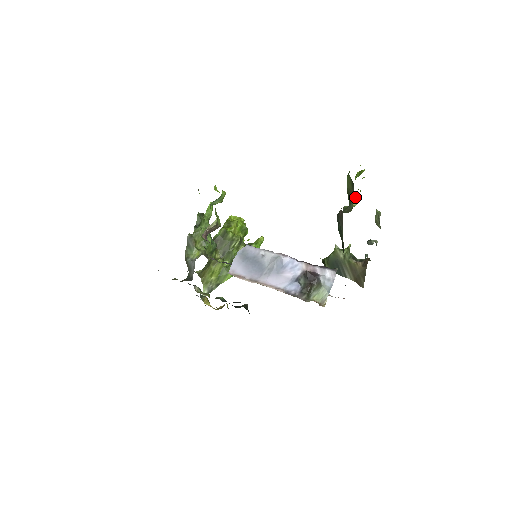
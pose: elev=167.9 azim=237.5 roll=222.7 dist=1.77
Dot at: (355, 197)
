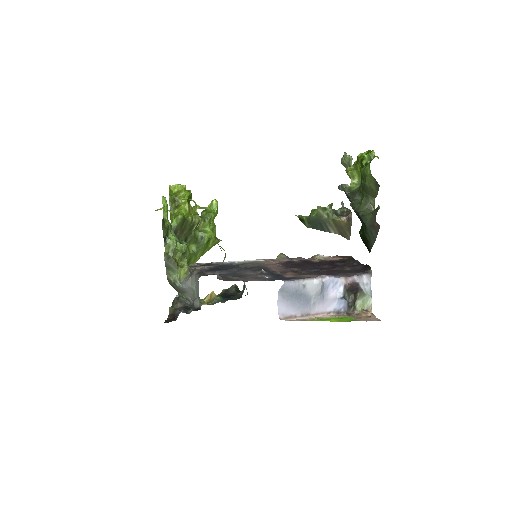
Dot at: (355, 174)
